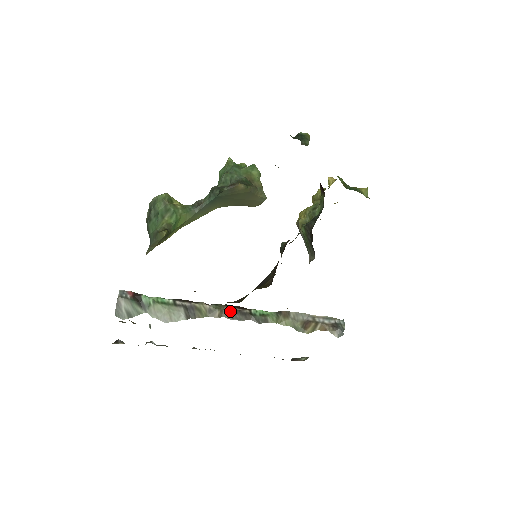
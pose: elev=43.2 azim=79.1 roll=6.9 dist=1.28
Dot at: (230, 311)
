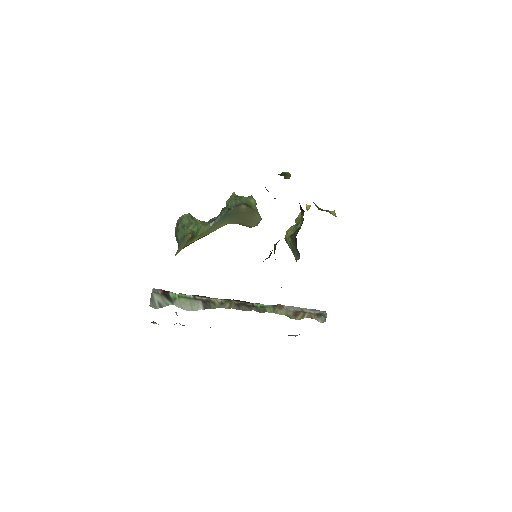
Dot at: (237, 304)
